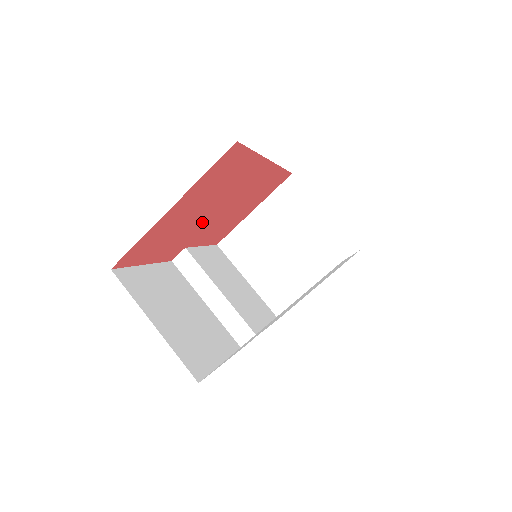
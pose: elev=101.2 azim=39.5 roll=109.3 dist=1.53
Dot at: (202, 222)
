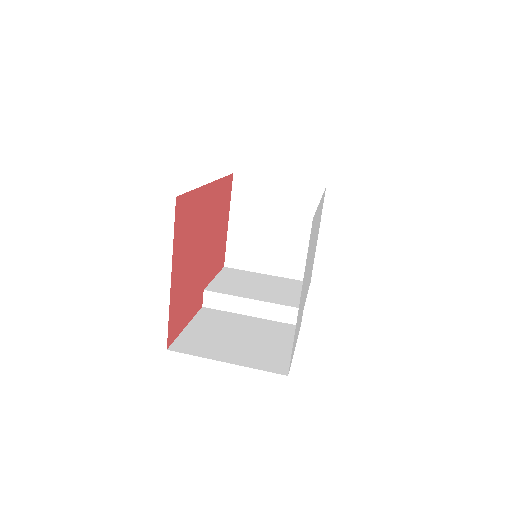
Dot at: (200, 264)
